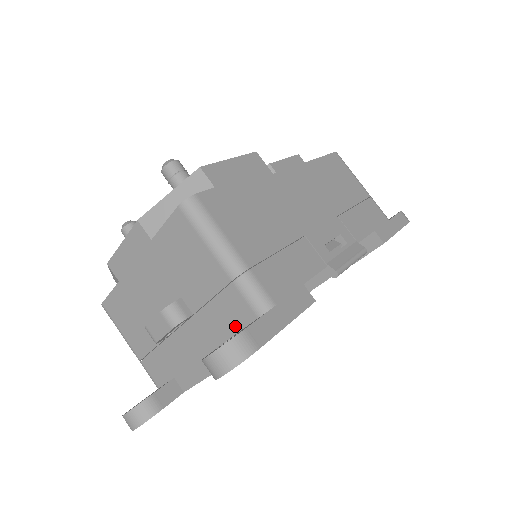
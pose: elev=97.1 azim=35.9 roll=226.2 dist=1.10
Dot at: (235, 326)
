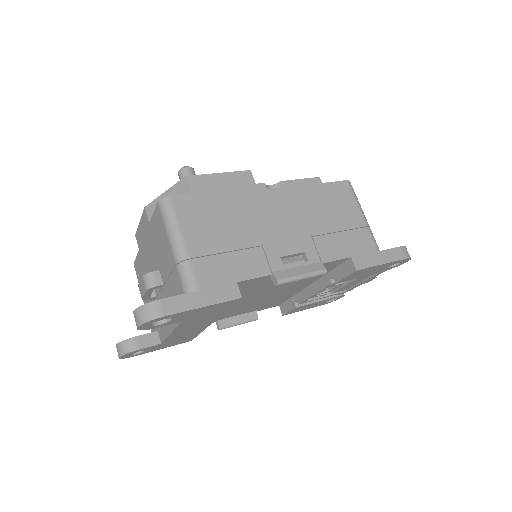
Dot at: occluded
